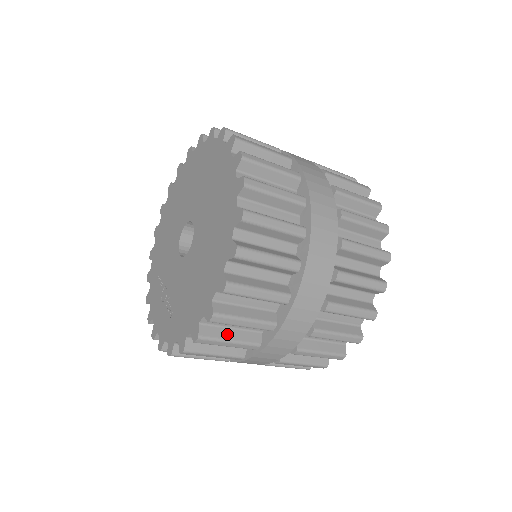
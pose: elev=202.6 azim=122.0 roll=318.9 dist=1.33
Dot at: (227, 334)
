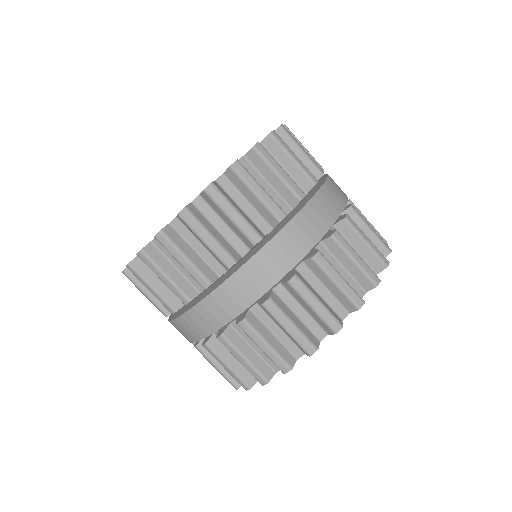
Dot at: occluded
